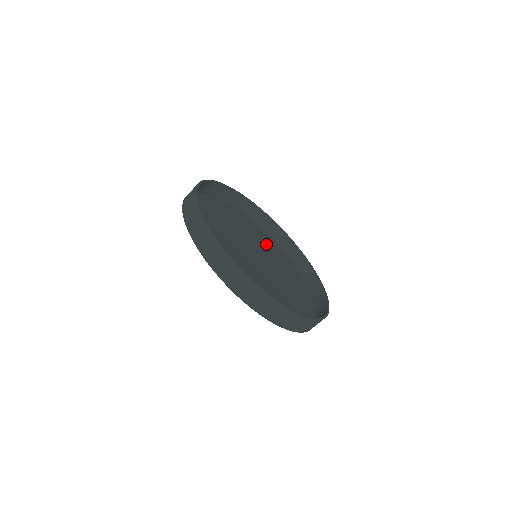
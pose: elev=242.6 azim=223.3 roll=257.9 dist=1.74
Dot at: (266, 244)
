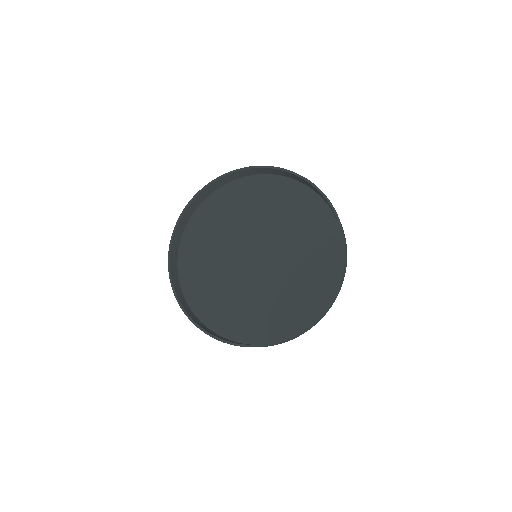
Dot at: (235, 209)
